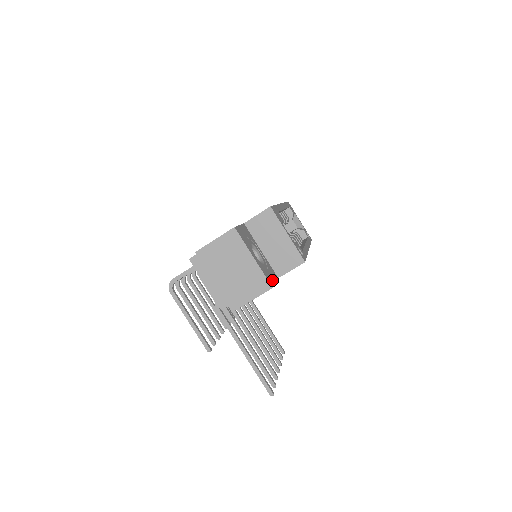
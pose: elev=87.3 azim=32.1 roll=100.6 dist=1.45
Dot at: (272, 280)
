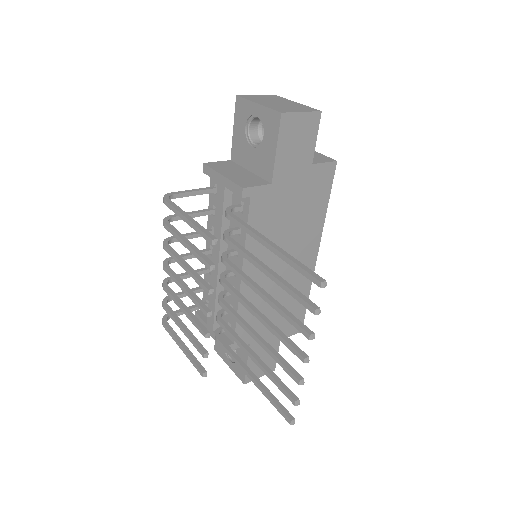
Dot at: (314, 129)
